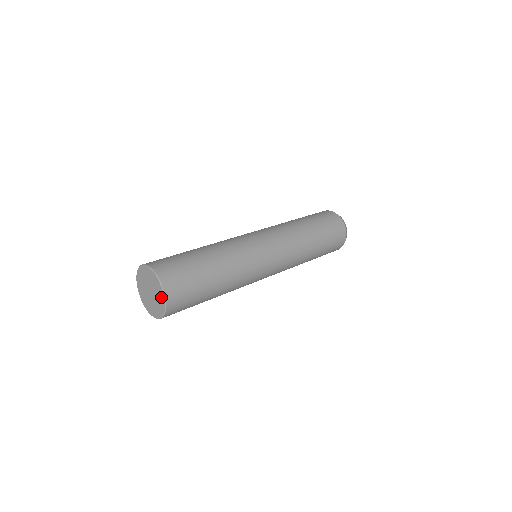
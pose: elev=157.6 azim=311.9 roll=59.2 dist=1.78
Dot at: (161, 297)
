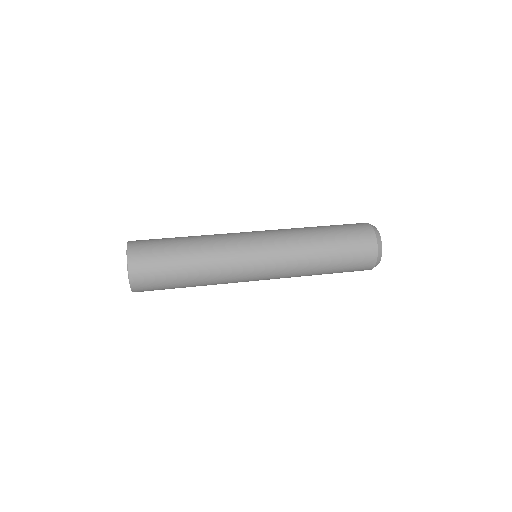
Dot at: occluded
